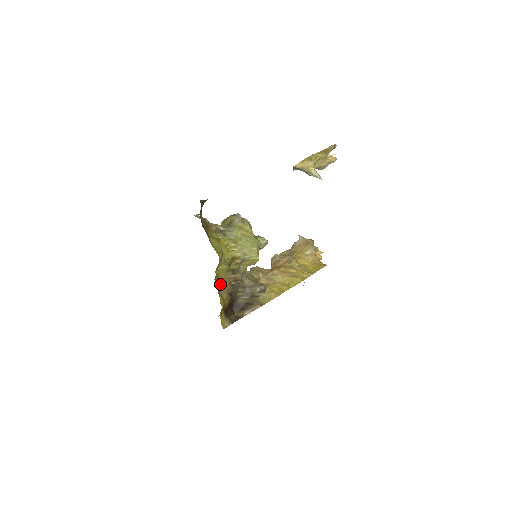
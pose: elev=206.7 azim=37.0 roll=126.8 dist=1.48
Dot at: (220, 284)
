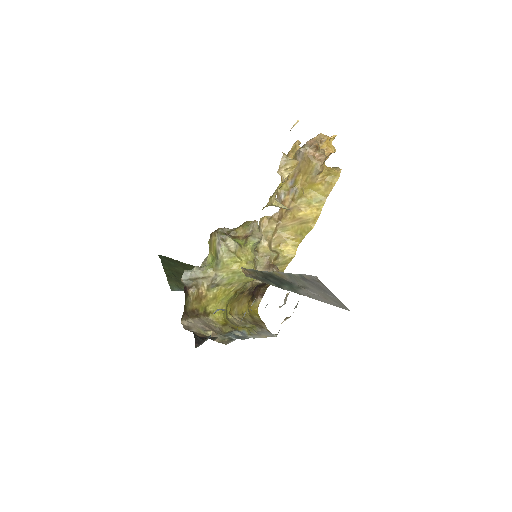
Dot at: (237, 305)
